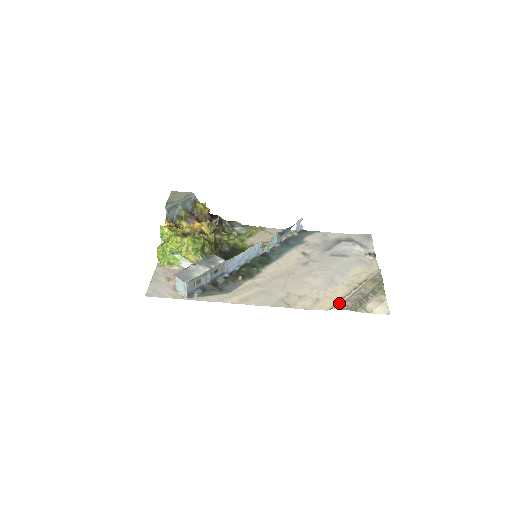
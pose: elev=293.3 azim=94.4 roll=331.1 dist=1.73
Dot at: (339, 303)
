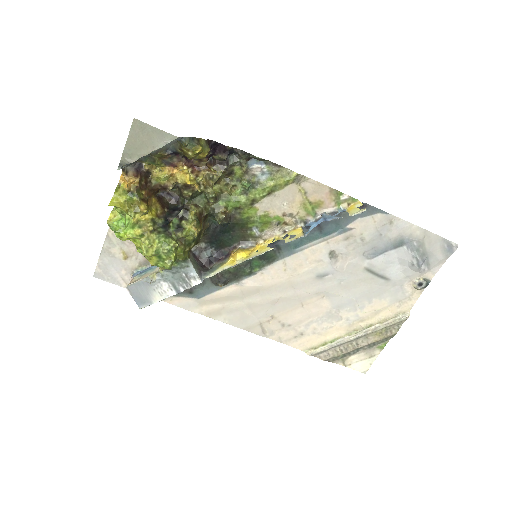
Dot at: (320, 351)
